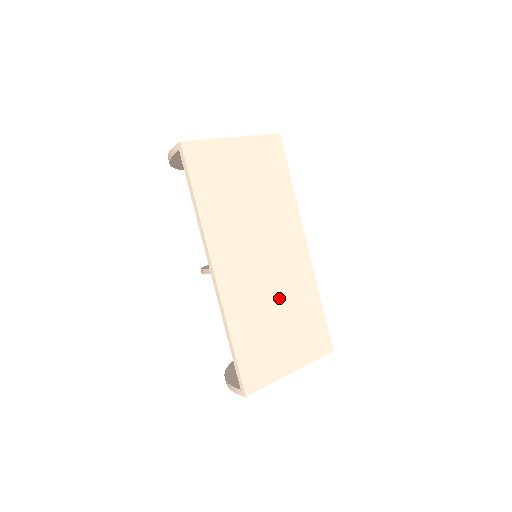
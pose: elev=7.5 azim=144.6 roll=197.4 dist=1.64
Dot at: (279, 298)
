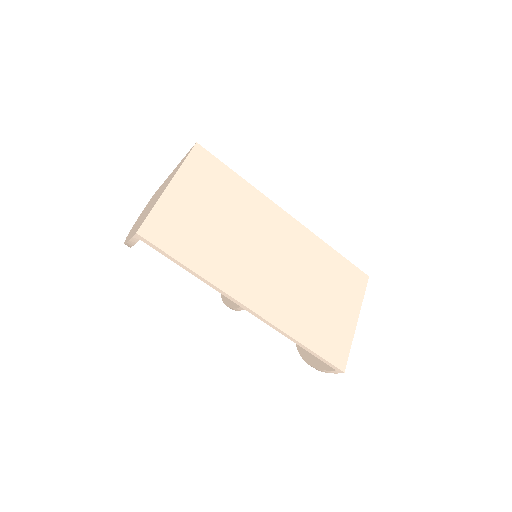
Dot at: (306, 278)
